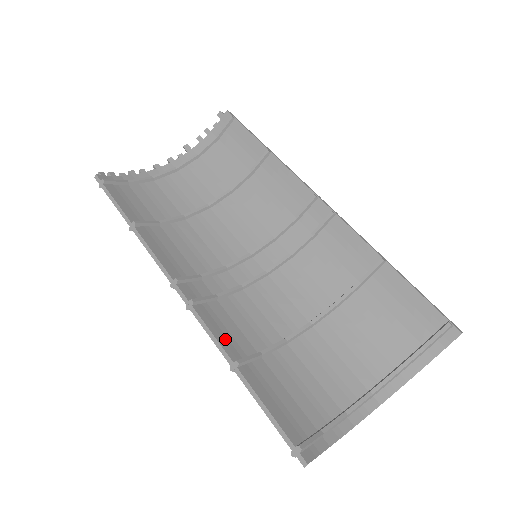
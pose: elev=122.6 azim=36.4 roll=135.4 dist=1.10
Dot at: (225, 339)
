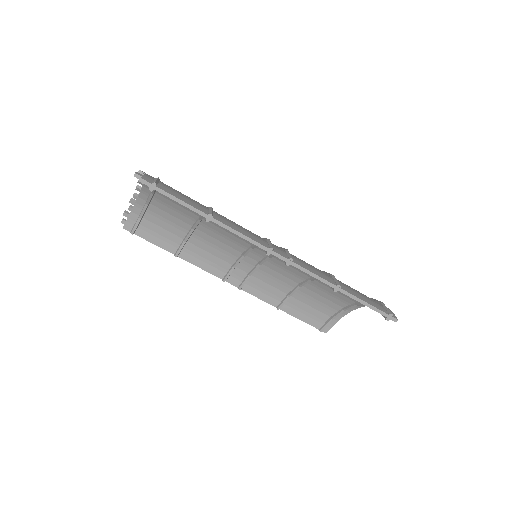
Dot at: (267, 297)
